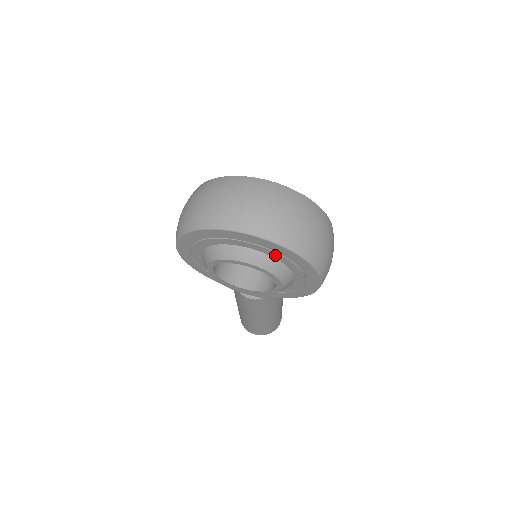
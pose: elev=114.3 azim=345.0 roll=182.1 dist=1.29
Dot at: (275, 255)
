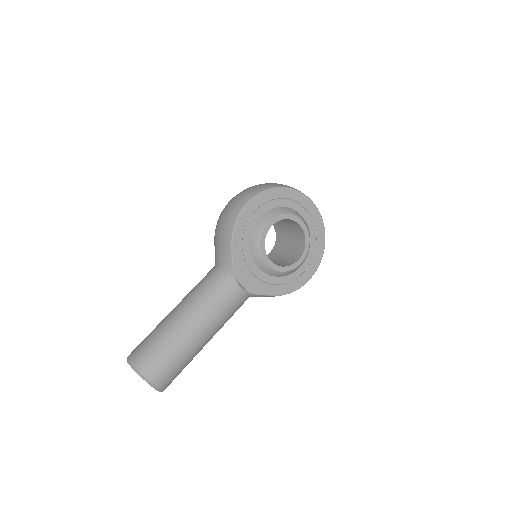
Dot at: (313, 234)
